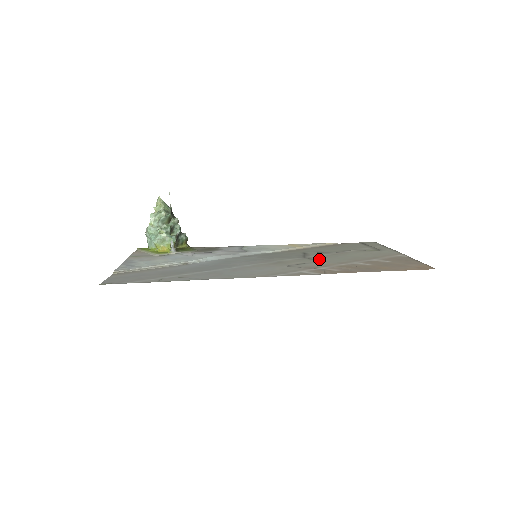
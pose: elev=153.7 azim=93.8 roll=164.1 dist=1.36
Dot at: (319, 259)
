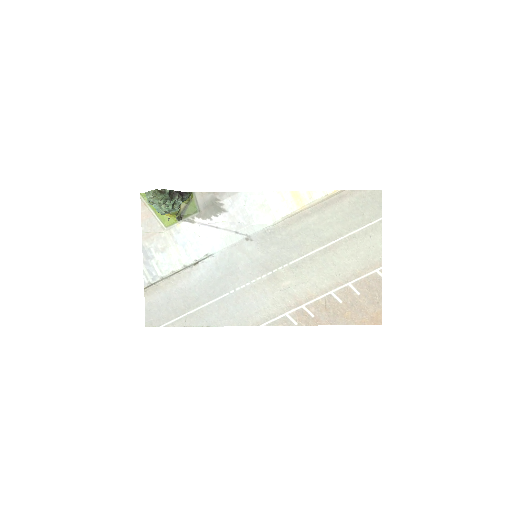
Dot at: (308, 272)
